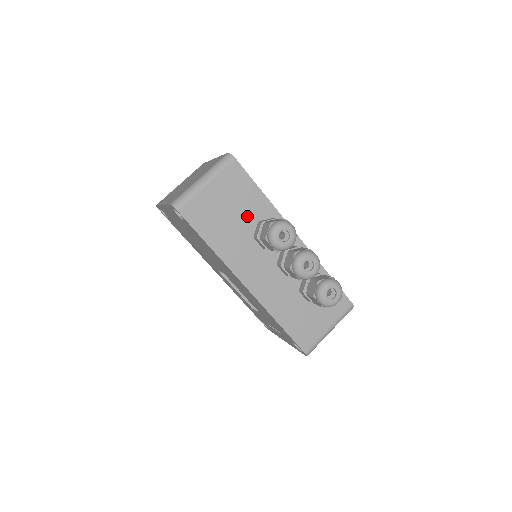
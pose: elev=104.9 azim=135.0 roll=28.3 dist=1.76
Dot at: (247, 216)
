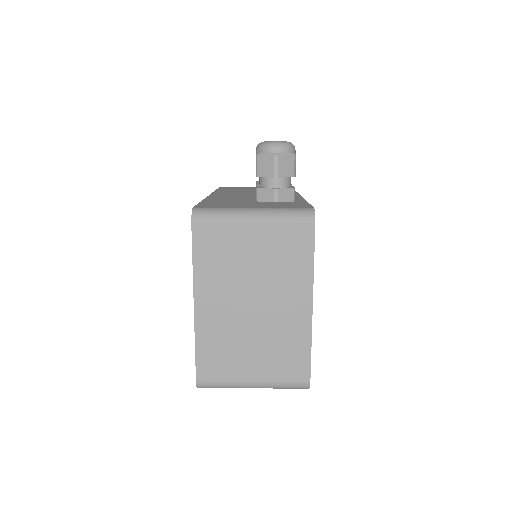
Dot at: occluded
